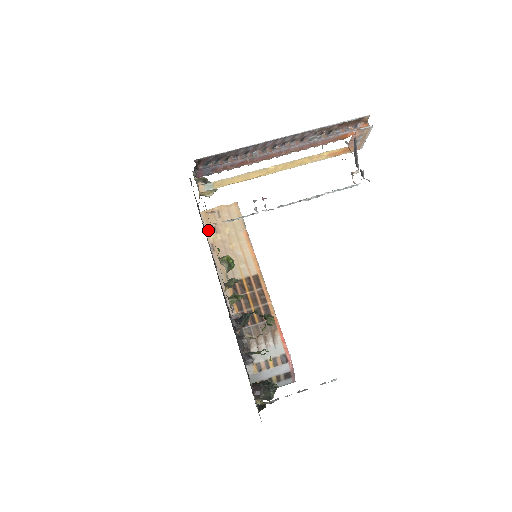
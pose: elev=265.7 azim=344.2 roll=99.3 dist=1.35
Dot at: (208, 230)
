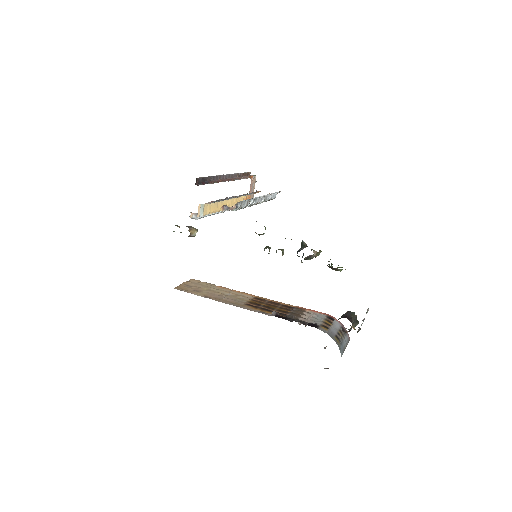
Dot at: (192, 293)
